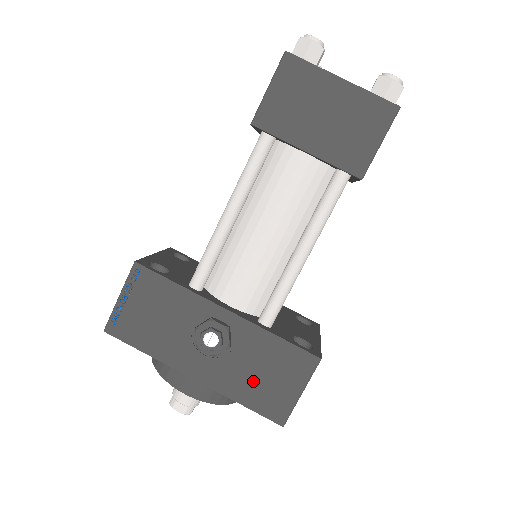
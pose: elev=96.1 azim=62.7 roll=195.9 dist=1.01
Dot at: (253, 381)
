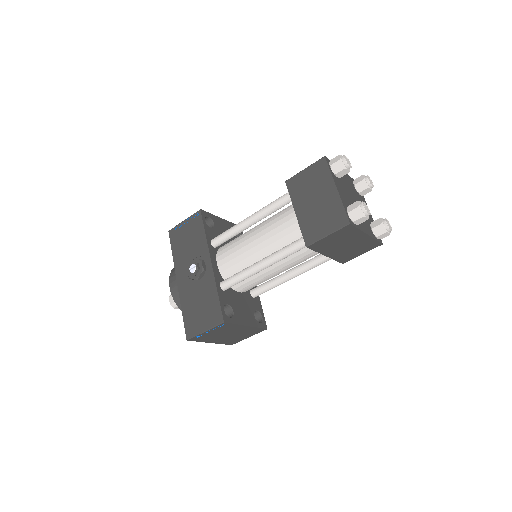
Dot at: (194, 306)
